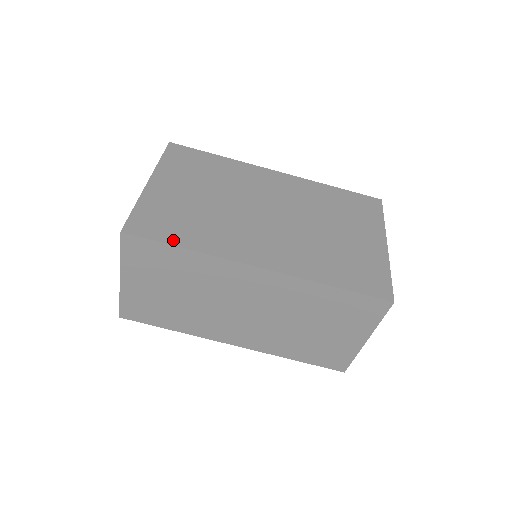
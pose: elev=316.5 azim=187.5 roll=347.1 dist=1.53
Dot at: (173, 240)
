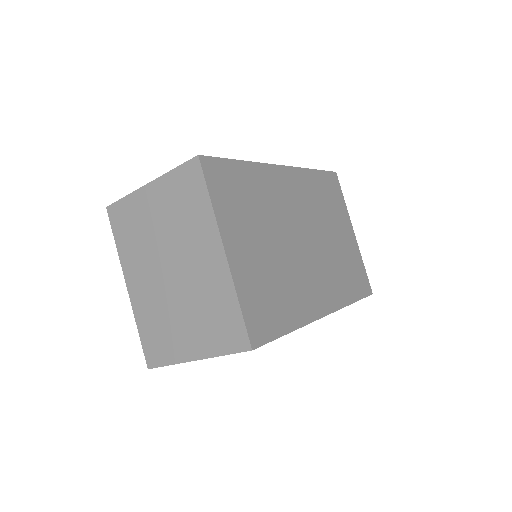
Dot at: (282, 328)
